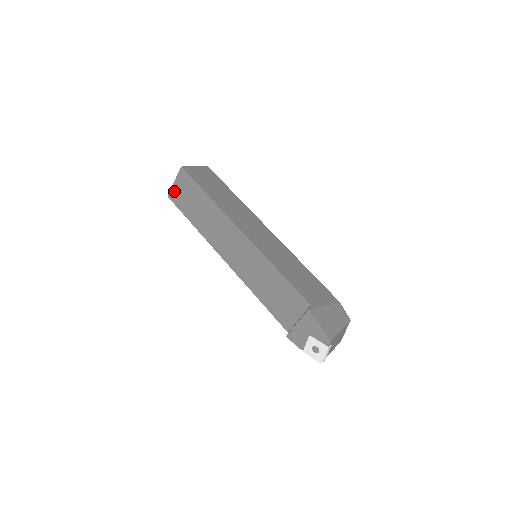
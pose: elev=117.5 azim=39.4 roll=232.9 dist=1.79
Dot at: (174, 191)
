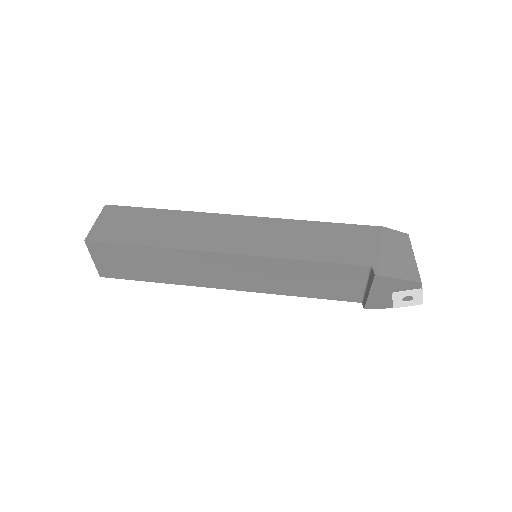
Dot at: (102, 268)
